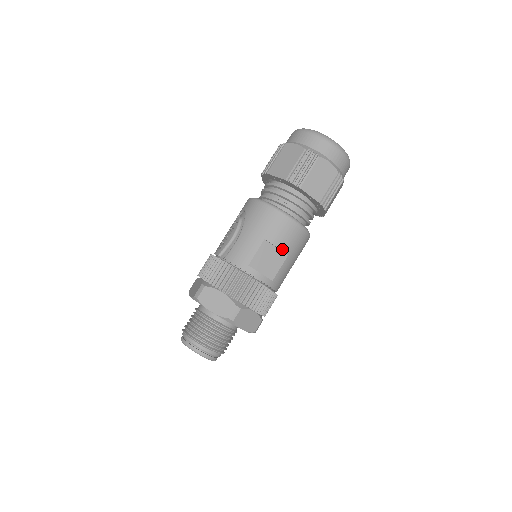
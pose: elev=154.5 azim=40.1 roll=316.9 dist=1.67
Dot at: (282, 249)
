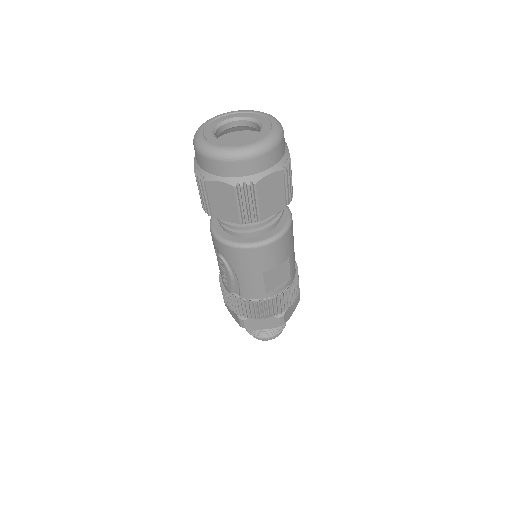
Dot at: (282, 262)
